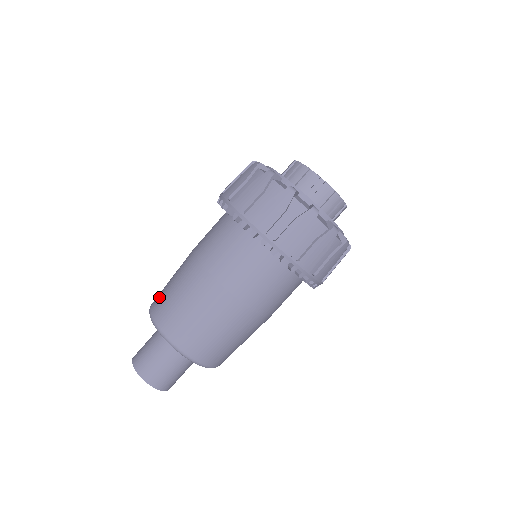
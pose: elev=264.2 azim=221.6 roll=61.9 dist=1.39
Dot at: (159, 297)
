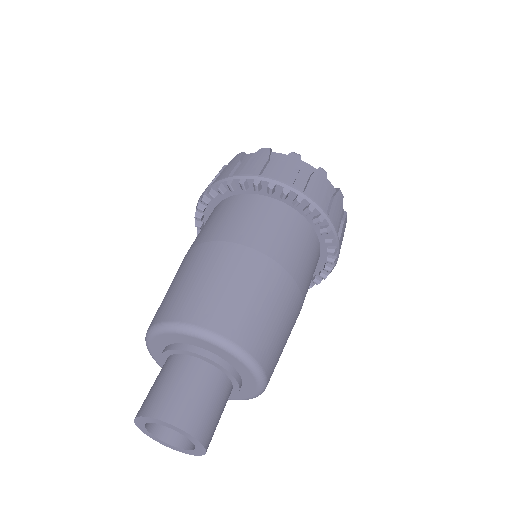
Dot at: occluded
